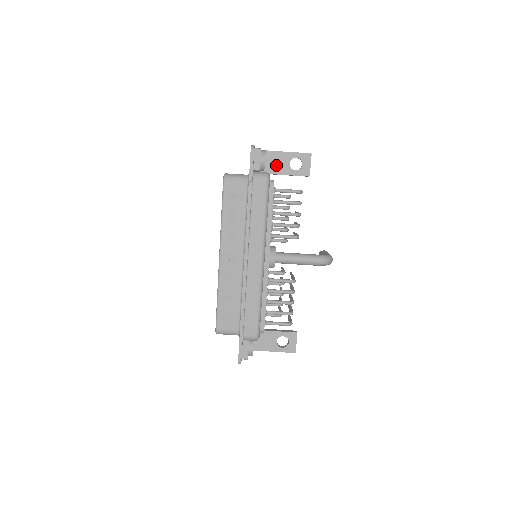
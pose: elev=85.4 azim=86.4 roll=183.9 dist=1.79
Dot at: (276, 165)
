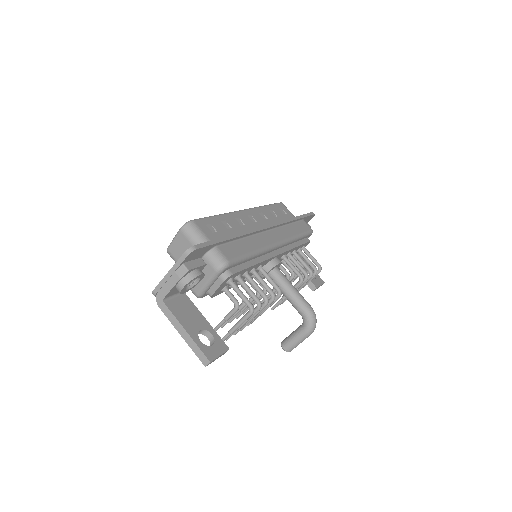
Dot at: occluded
